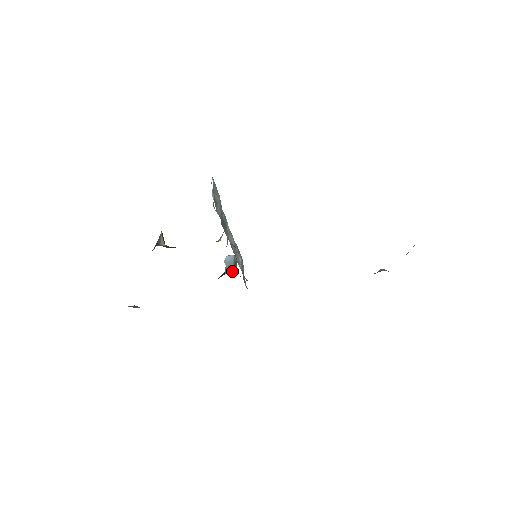
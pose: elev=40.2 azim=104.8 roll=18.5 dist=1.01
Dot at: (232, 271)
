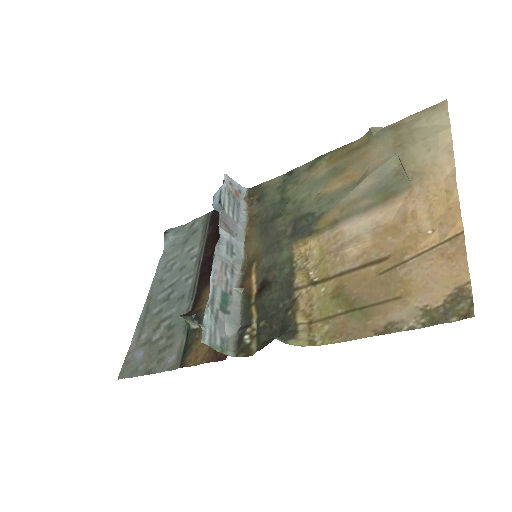
Dot at: occluded
